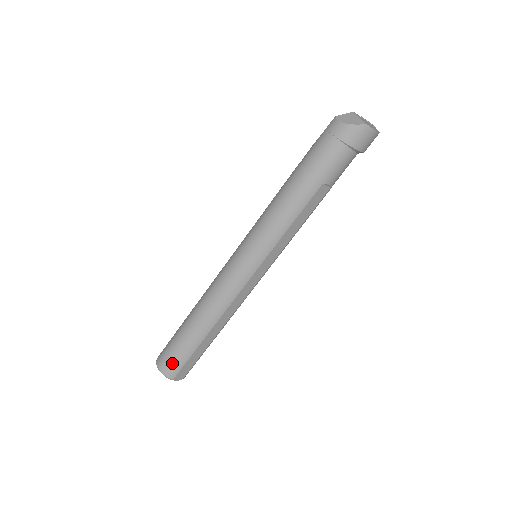
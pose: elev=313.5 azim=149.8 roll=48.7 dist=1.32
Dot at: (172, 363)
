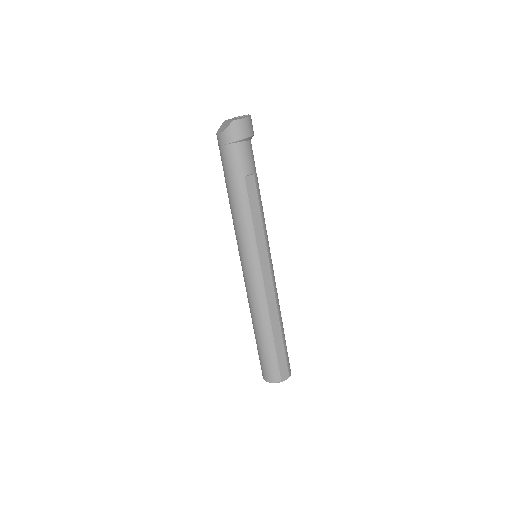
Dot at: (270, 370)
